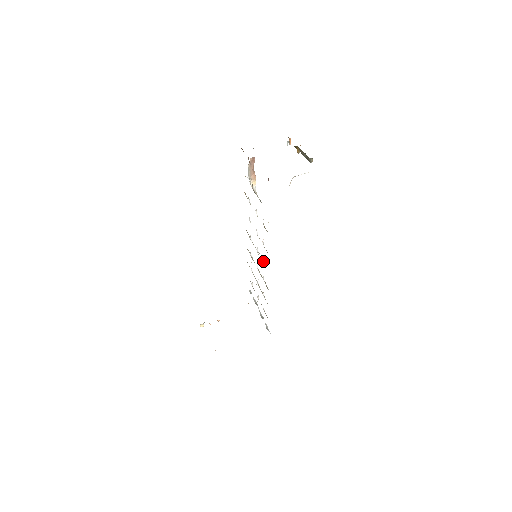
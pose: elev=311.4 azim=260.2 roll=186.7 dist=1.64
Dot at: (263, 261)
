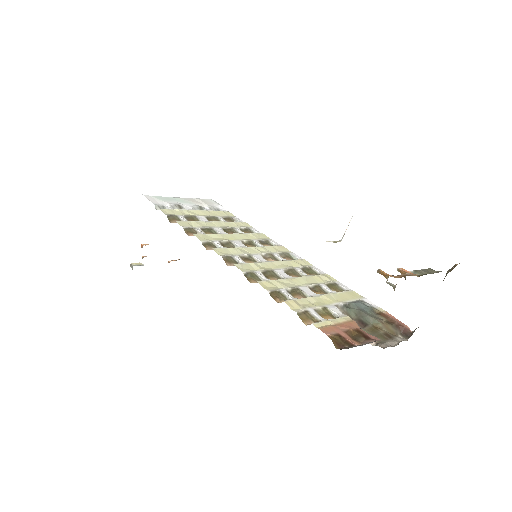
Dot at: occluded
